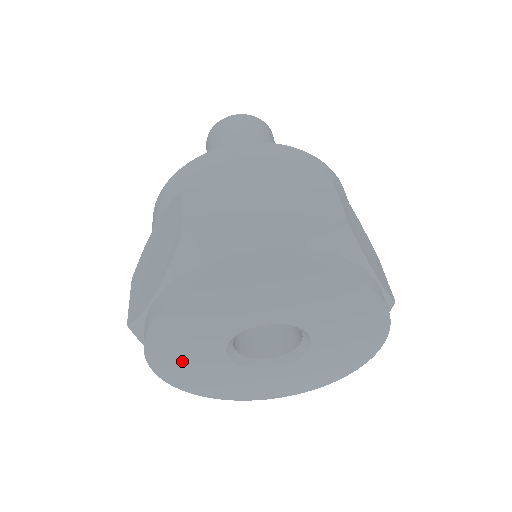
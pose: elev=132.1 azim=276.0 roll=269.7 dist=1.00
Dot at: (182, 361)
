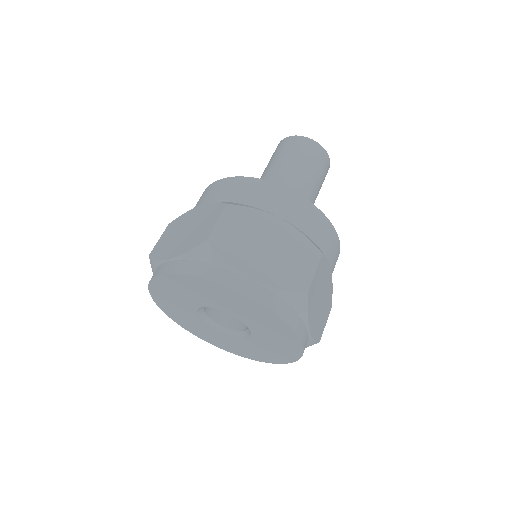
Dot at: (169, 298)
